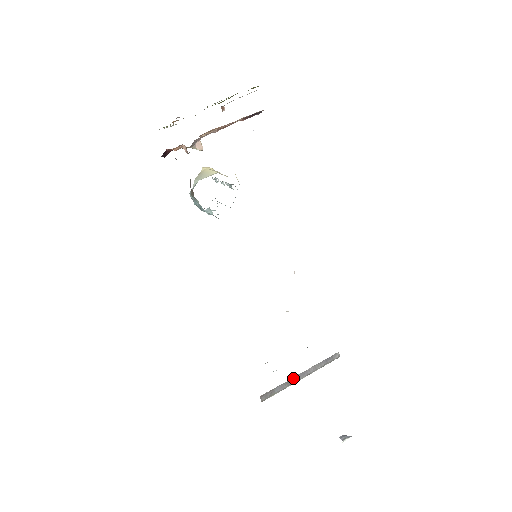
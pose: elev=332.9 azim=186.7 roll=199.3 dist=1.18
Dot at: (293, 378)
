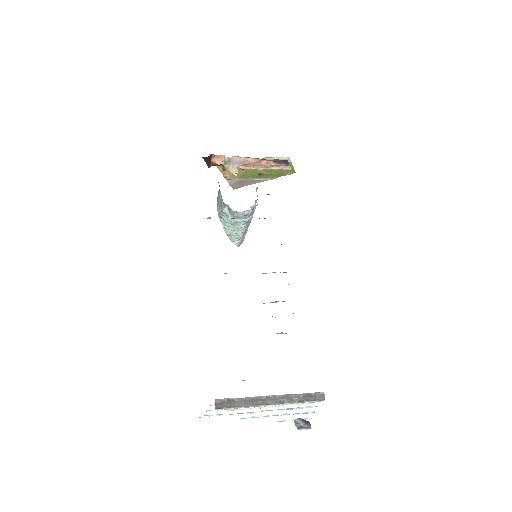
Dot at: (261, 398)
